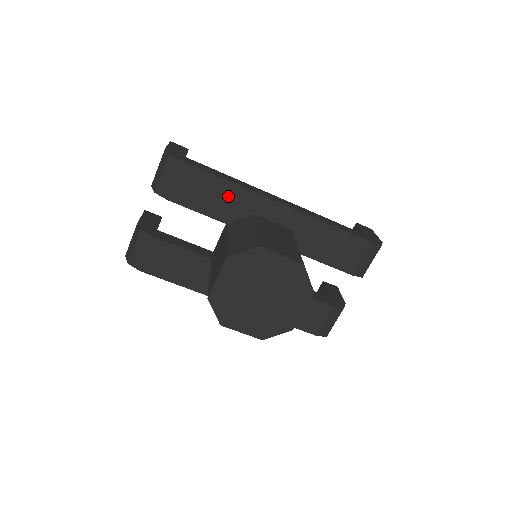
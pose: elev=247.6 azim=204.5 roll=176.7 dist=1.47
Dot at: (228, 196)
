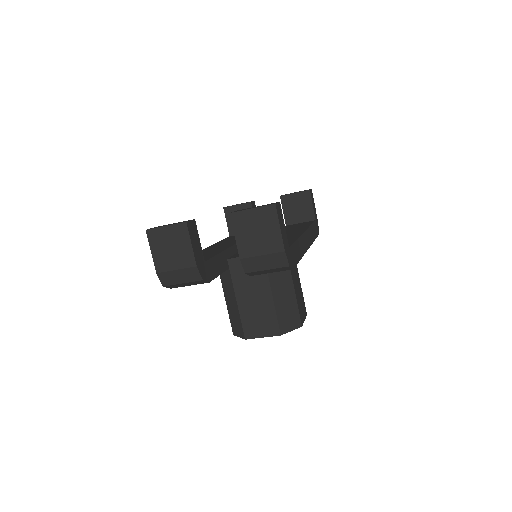
Dot at: occluded
